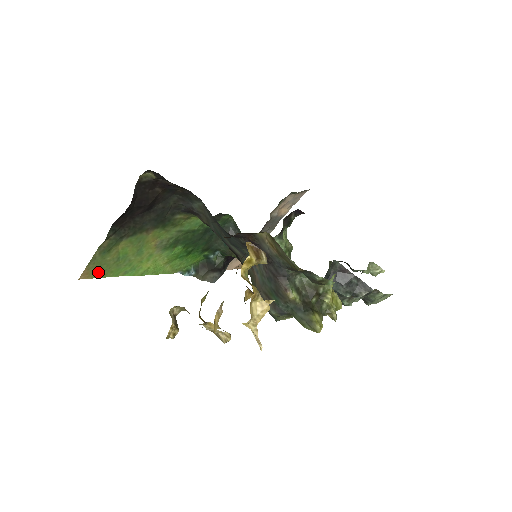
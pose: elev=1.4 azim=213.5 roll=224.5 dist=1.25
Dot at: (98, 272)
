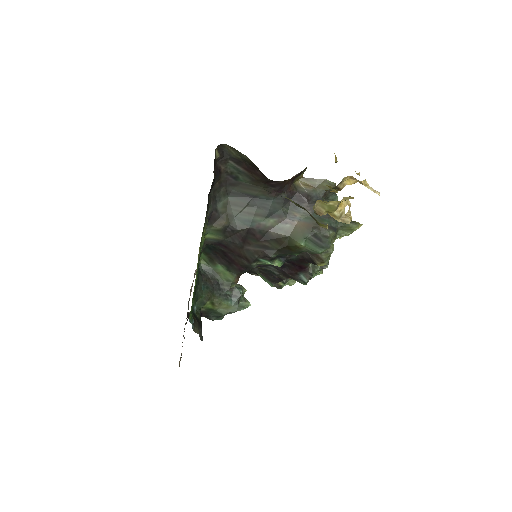
Dot at: occluded
